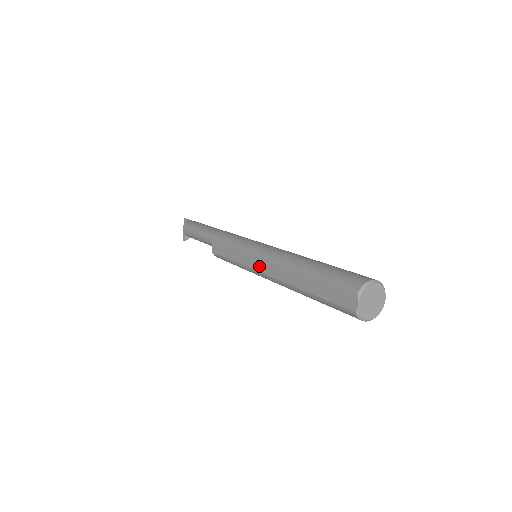
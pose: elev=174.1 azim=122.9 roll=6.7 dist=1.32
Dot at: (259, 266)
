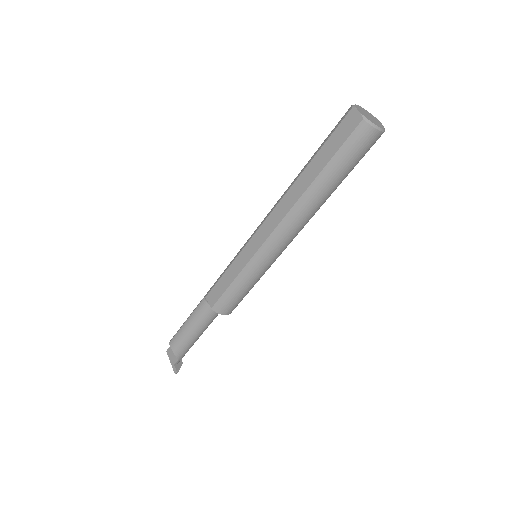
Dot at: (263, 235)
